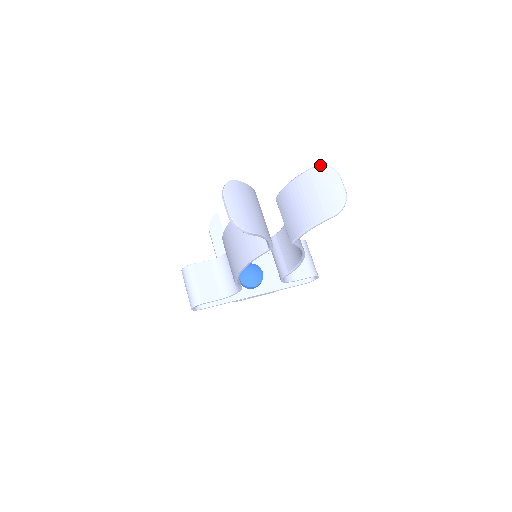
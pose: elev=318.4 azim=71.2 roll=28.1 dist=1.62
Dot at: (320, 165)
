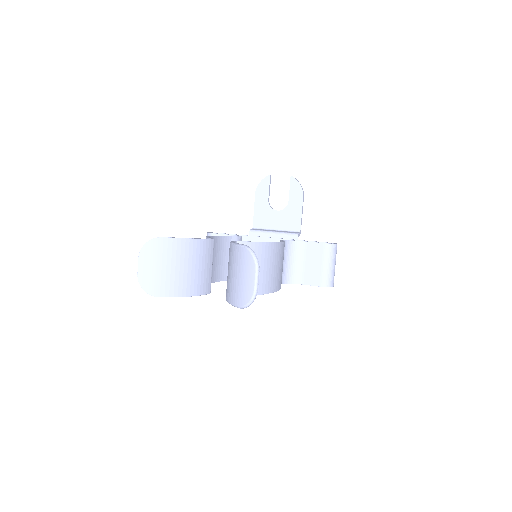
Dot at: (247, 248)
